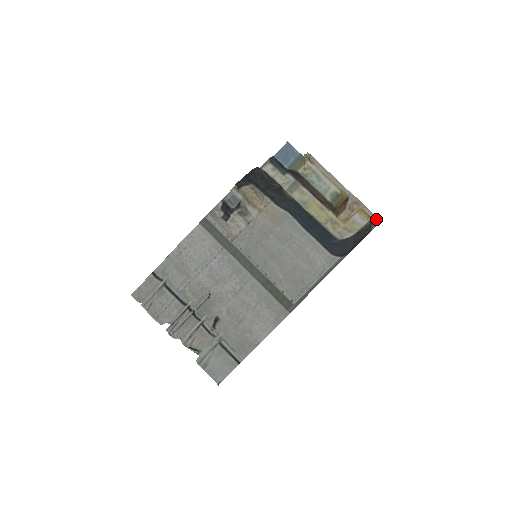
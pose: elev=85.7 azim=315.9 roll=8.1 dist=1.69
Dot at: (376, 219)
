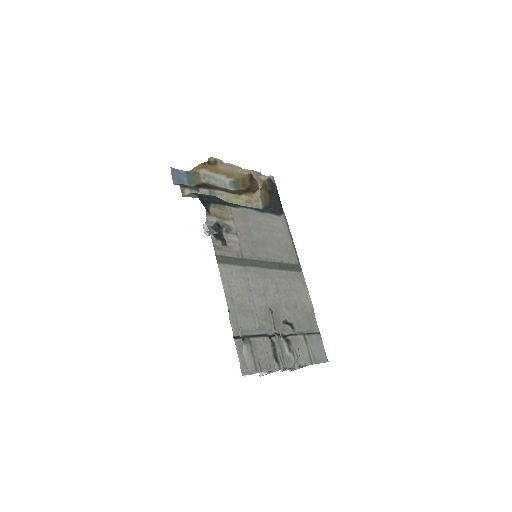
Dot at: (271, 177)
